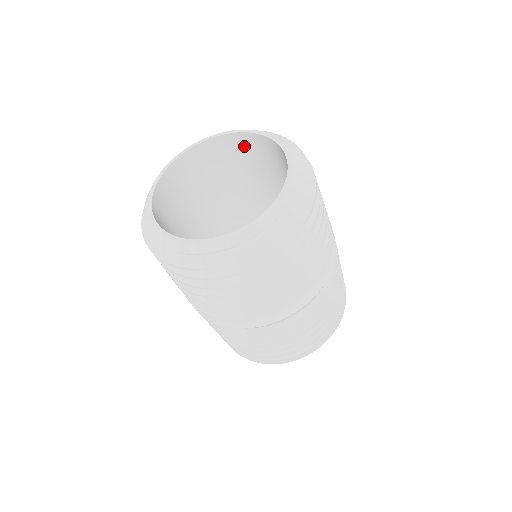
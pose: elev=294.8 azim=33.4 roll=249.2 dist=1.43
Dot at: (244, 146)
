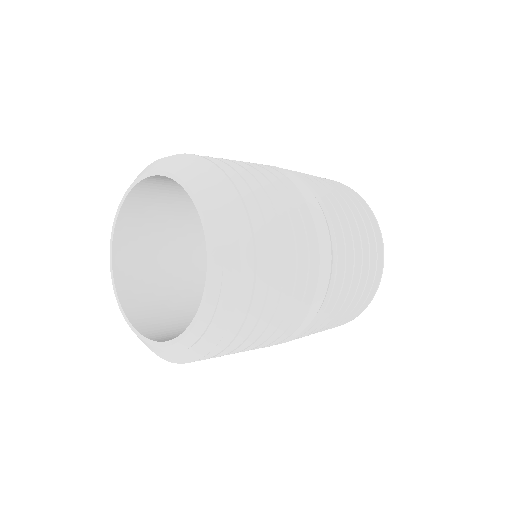
Dot at: (154, 187)
